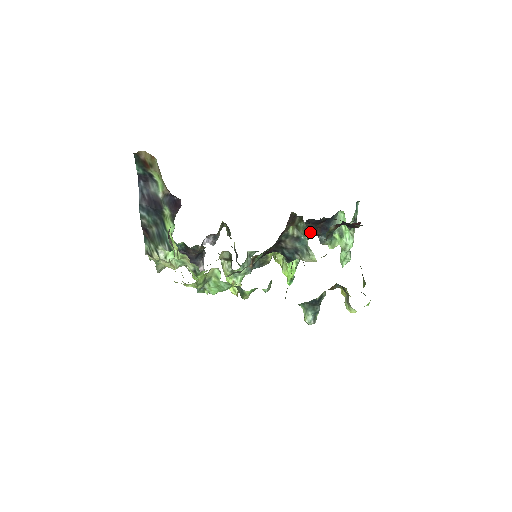
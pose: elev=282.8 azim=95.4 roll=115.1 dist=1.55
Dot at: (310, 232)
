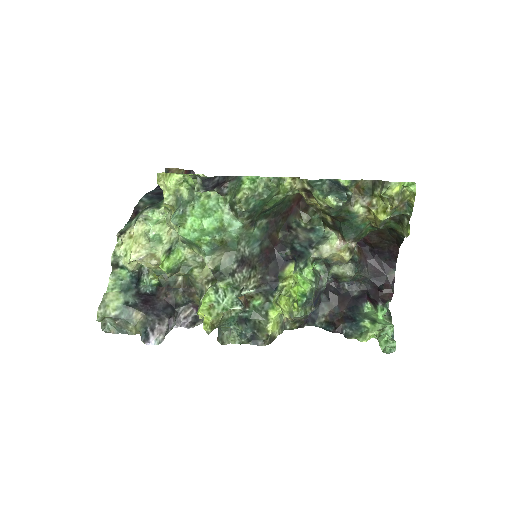
Dot at: (329, 327)
